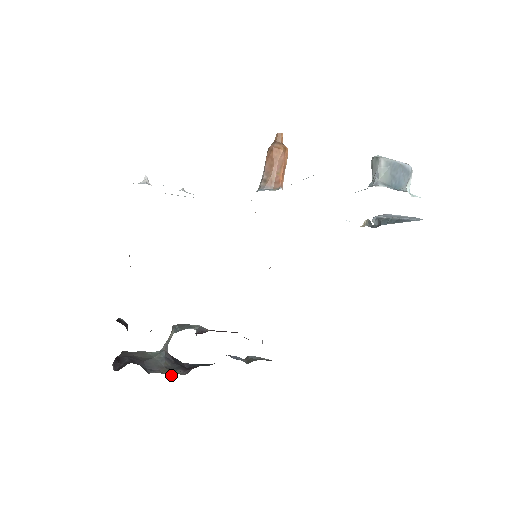
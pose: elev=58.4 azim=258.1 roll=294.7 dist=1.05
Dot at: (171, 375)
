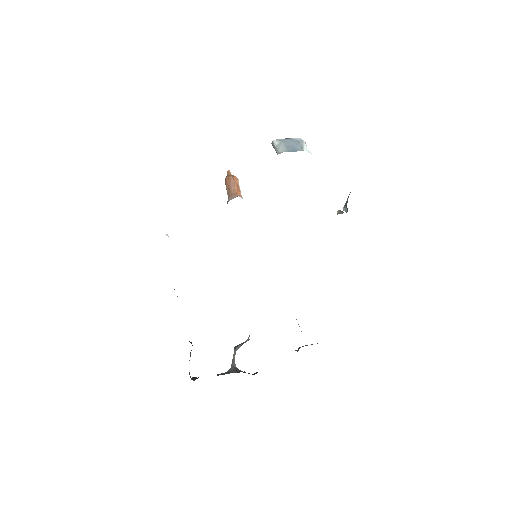
Dot at: occluded
